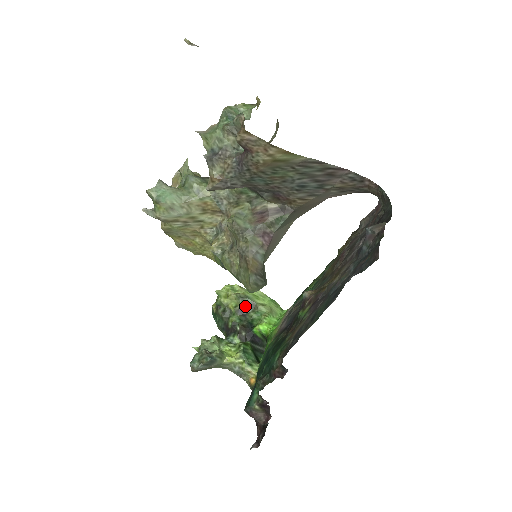
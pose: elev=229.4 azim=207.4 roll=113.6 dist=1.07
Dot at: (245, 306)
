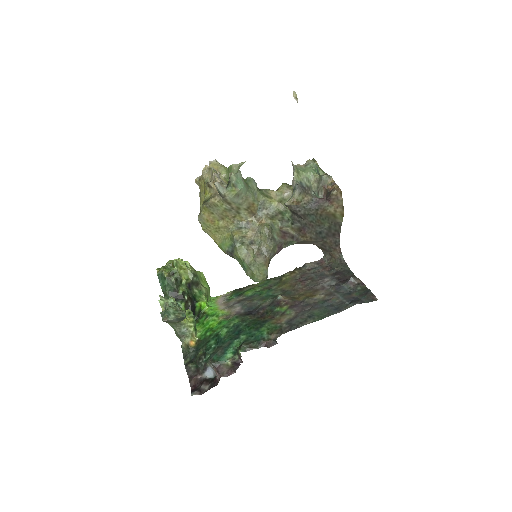
Dot at: (193, 282)
